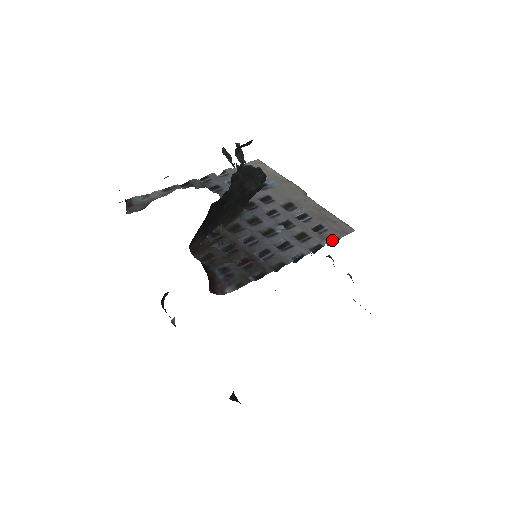
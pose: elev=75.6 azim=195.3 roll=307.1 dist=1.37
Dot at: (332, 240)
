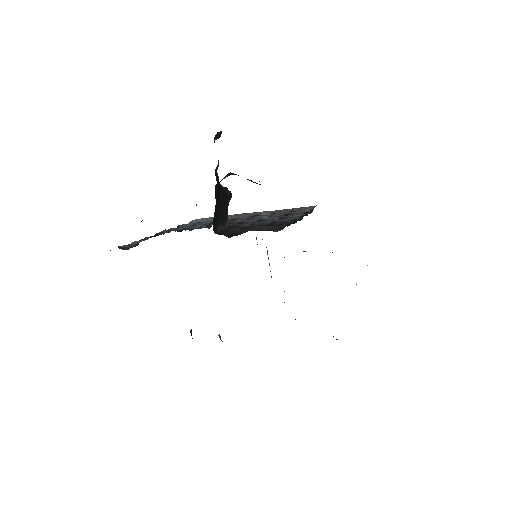
Dot at: (309, 212)
